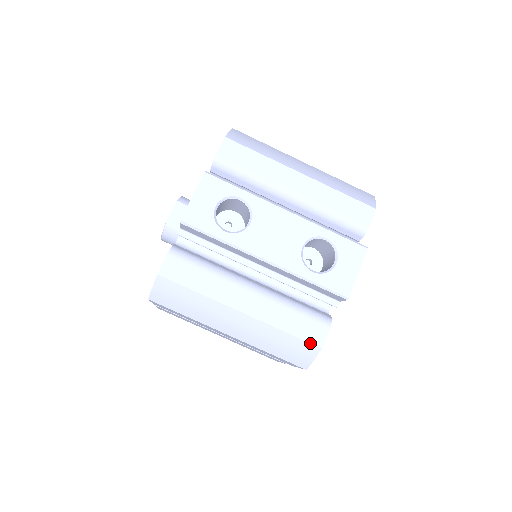
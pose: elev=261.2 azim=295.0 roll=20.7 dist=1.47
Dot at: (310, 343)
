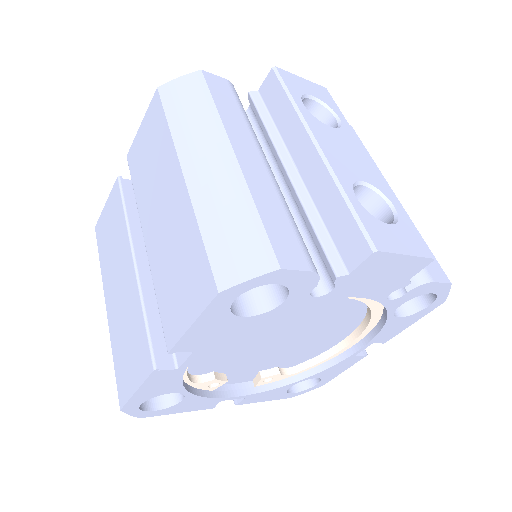
Dot at: (273, 249)
